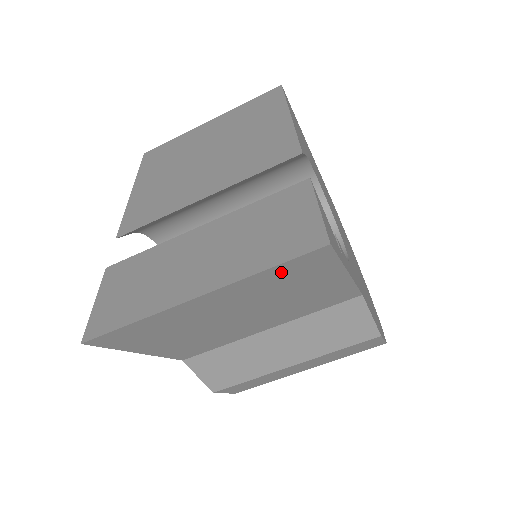
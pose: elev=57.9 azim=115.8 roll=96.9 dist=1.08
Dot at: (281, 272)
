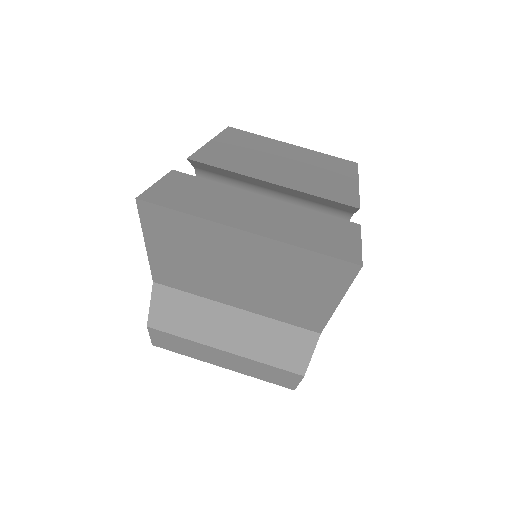
Dot at: (312, 261)
